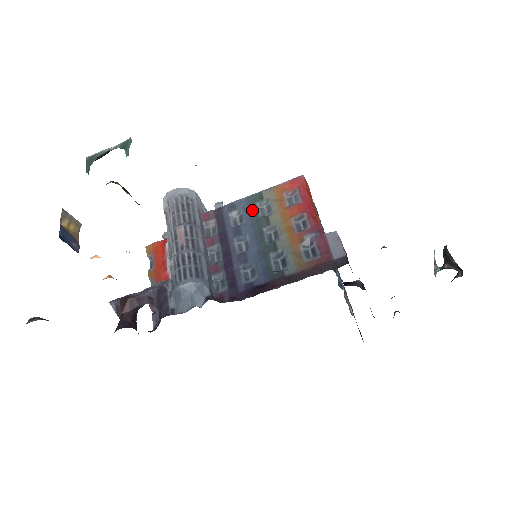
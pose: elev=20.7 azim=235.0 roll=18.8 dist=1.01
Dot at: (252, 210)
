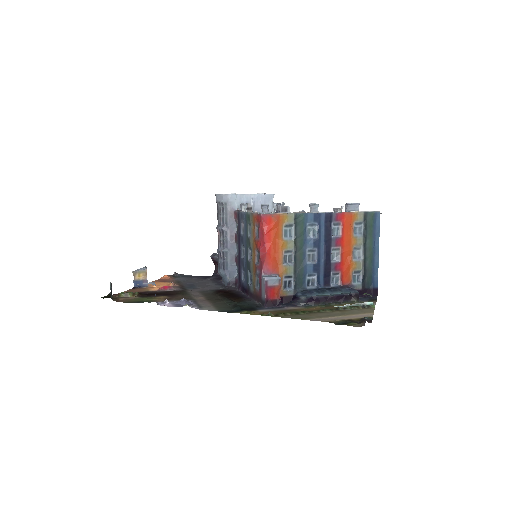
Dot at: (246, 227)
